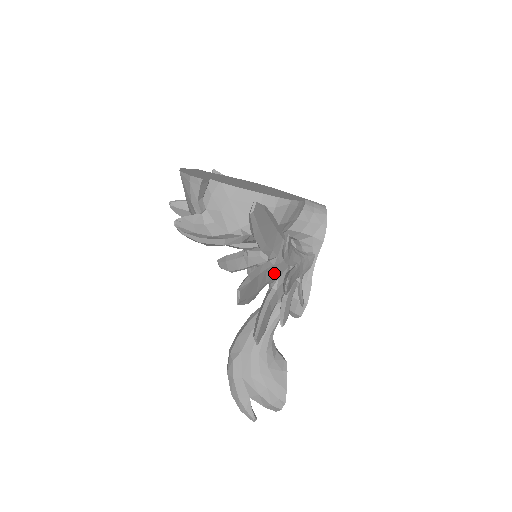
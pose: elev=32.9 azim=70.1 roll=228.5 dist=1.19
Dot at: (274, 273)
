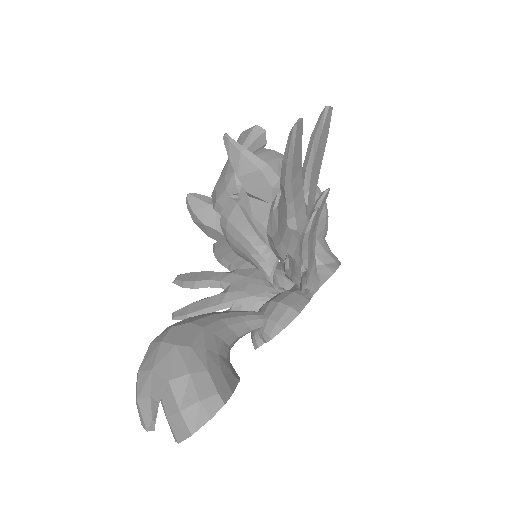
Dot at: (299, 214)
